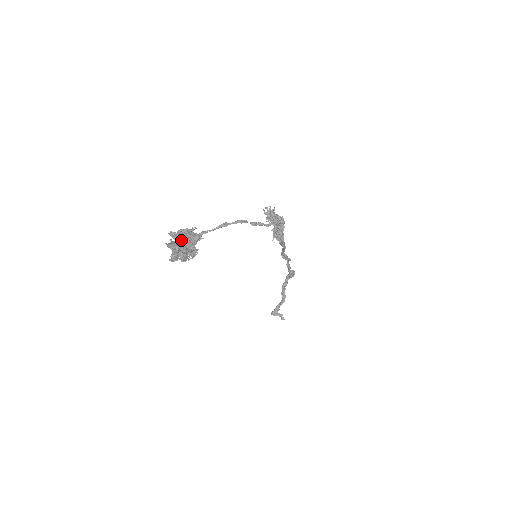
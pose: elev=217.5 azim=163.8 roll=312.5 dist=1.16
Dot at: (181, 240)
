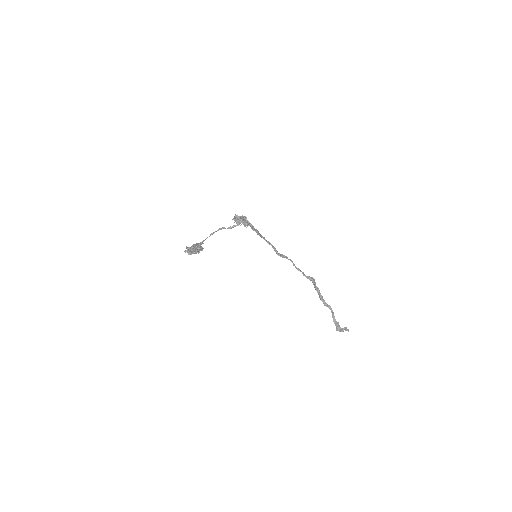
Dot at: (191, 247)
